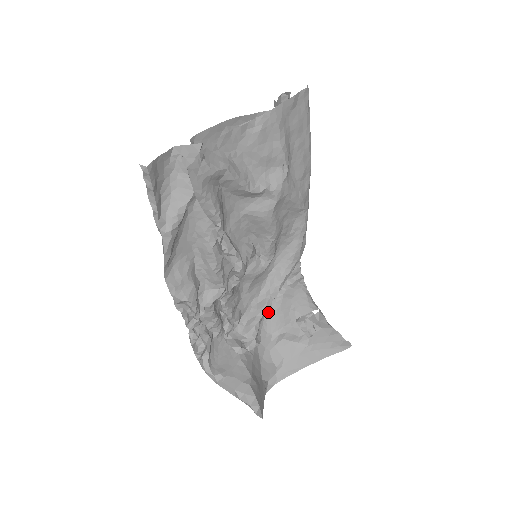
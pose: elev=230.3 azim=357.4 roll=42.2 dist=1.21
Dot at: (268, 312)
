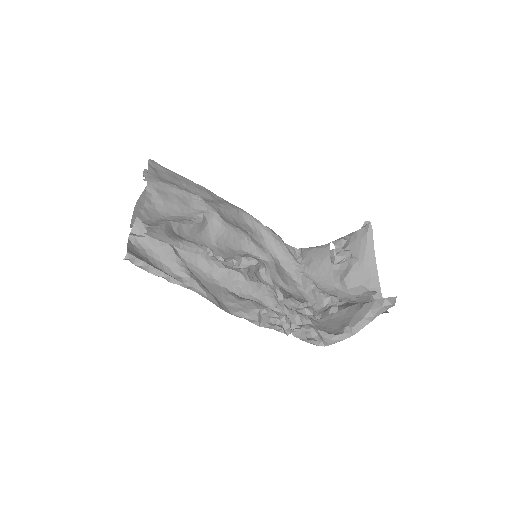
Dot at: (316, 284)
